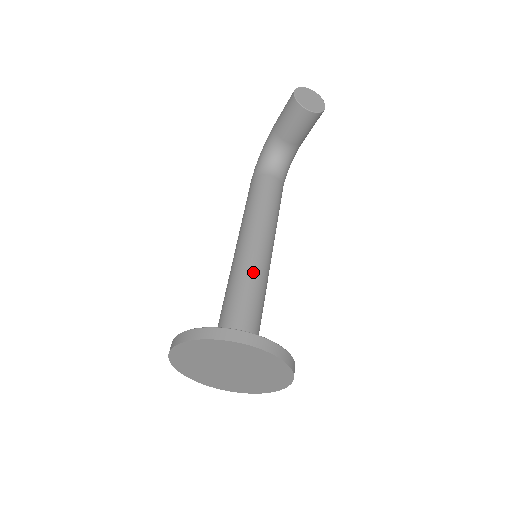
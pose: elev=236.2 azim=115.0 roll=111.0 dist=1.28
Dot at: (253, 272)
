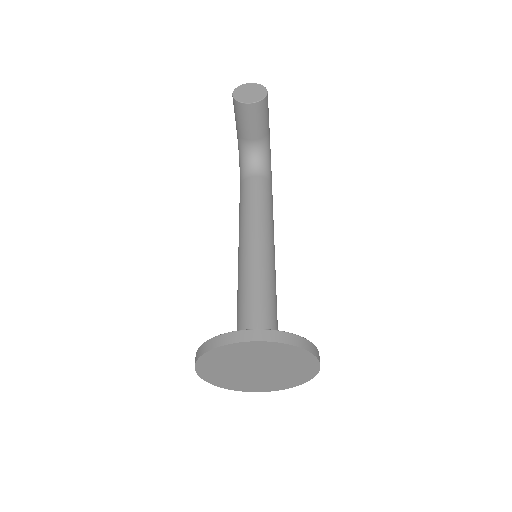
Dot at: (253, 272)
